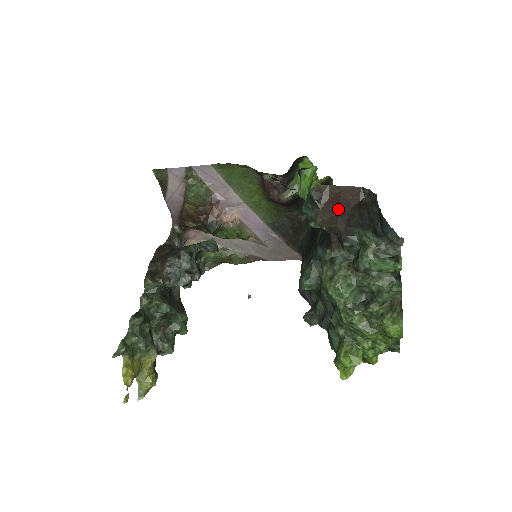
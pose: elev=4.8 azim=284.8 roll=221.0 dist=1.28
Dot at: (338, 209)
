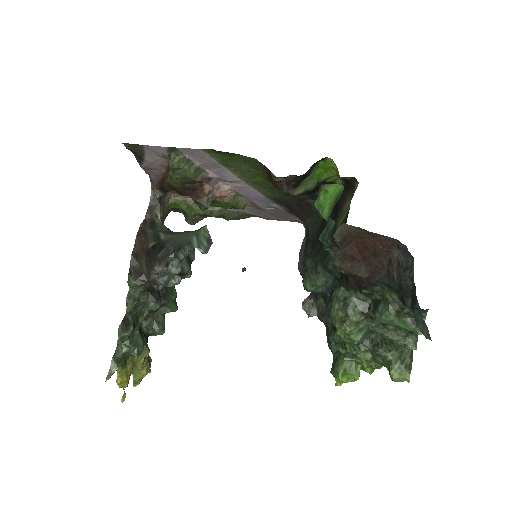
Dot at: (363, 256)
